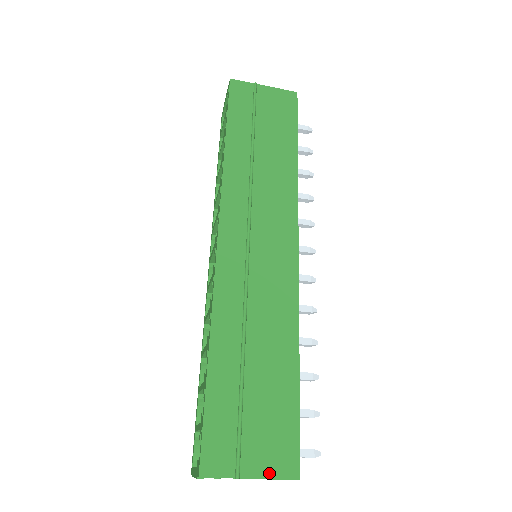
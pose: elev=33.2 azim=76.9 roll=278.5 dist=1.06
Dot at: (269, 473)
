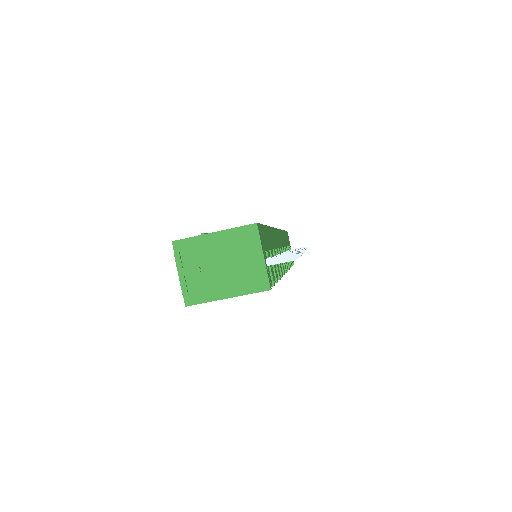
Dot at: (230, 229)
